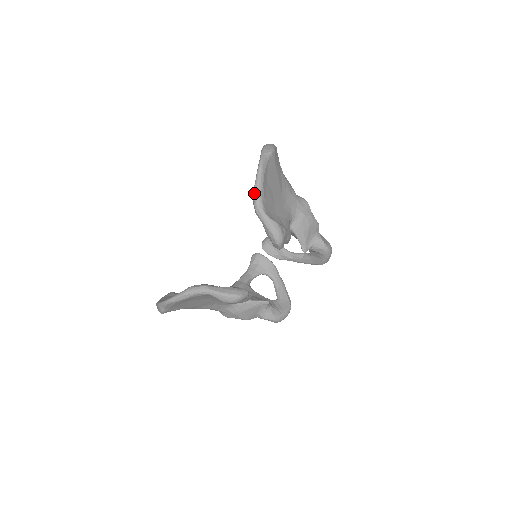
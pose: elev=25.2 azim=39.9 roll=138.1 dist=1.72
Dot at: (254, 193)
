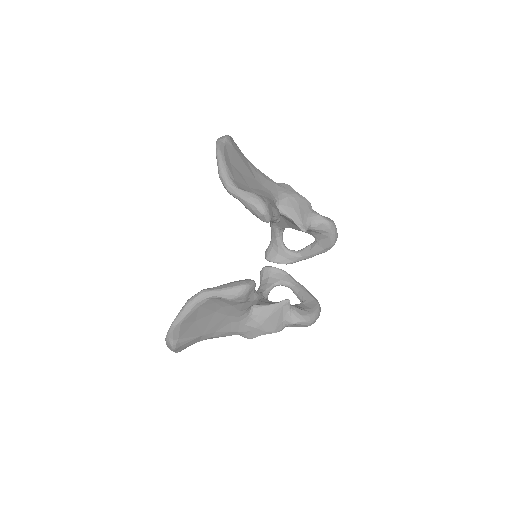
Dot at: (220, 174)
